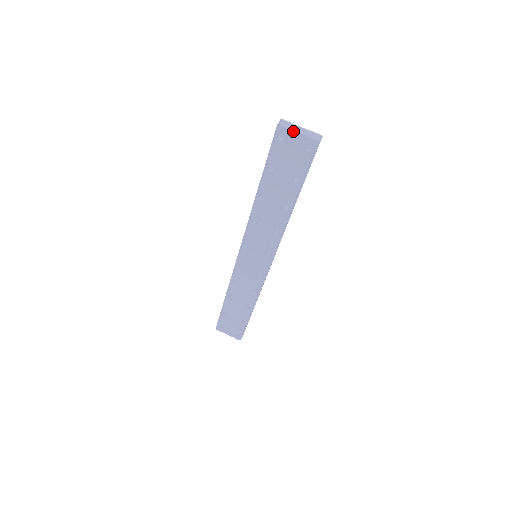
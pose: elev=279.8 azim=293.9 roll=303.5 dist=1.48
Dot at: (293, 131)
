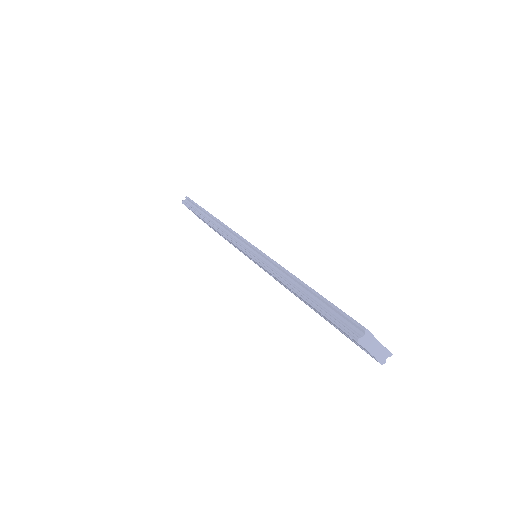
Dot at: (366, 350)
